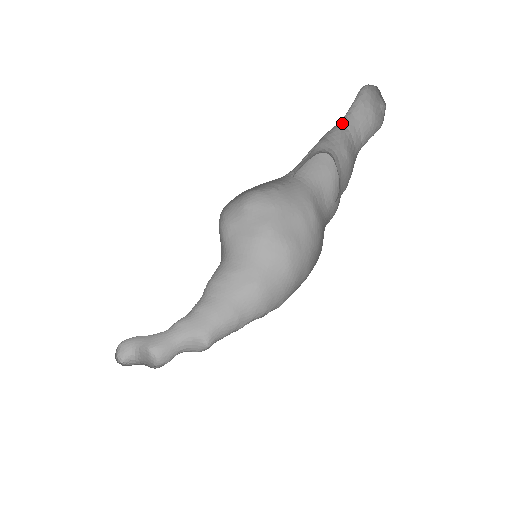
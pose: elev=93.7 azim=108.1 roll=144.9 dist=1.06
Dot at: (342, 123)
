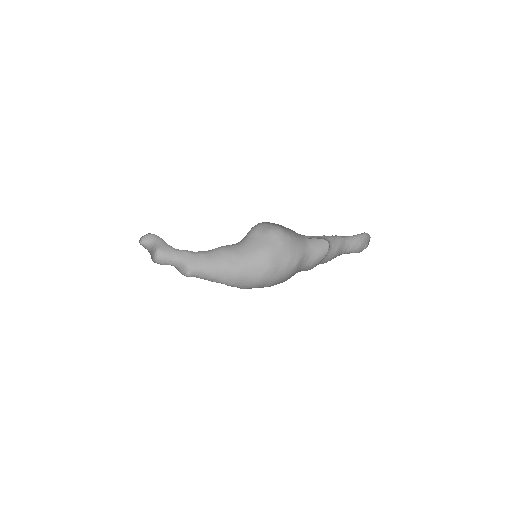
Dot at: (346, 238)
